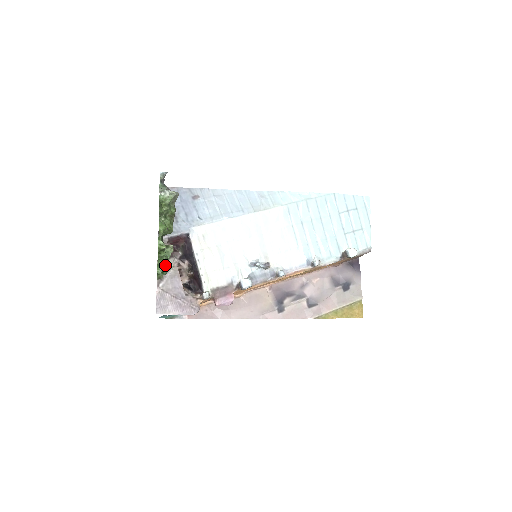
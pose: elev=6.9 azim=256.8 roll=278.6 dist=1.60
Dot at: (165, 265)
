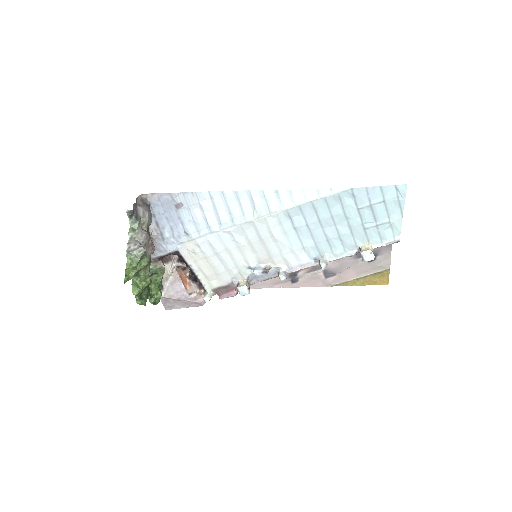
Dot at: (156, 295)
